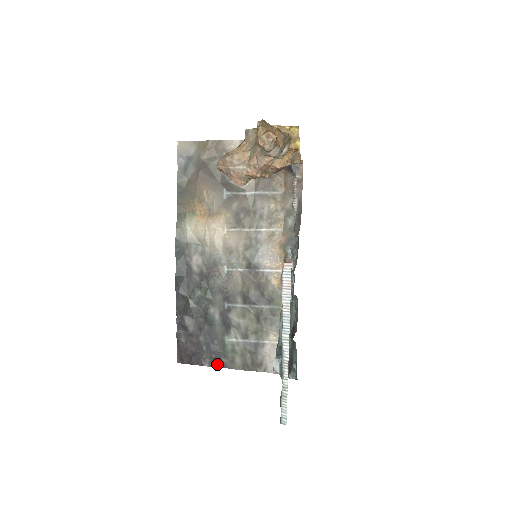
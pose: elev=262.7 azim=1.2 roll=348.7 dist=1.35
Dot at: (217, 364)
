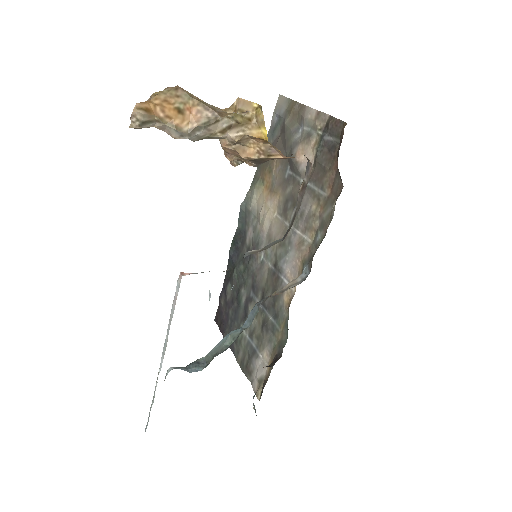
Dot at: occluded
